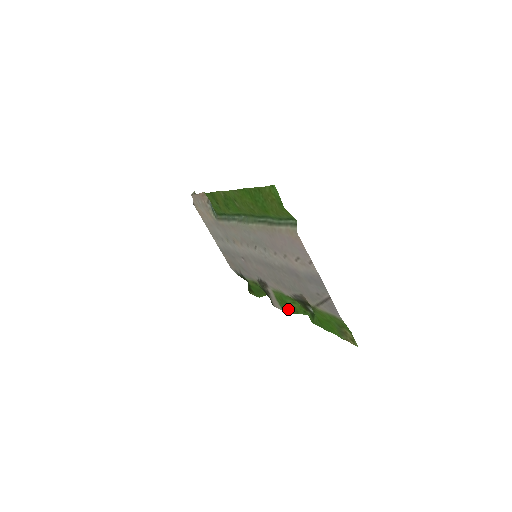
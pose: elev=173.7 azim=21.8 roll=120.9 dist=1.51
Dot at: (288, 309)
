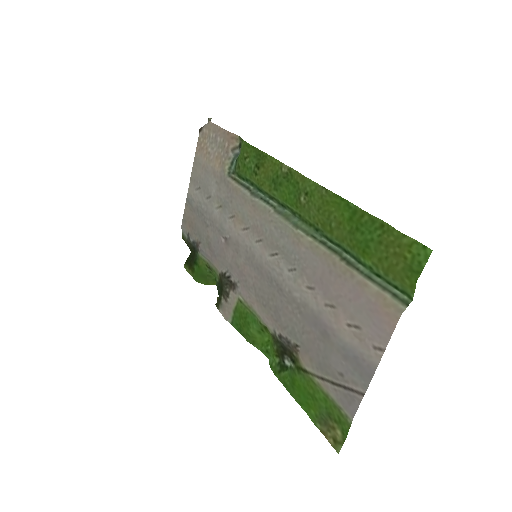
Dot at: (242, 330)
